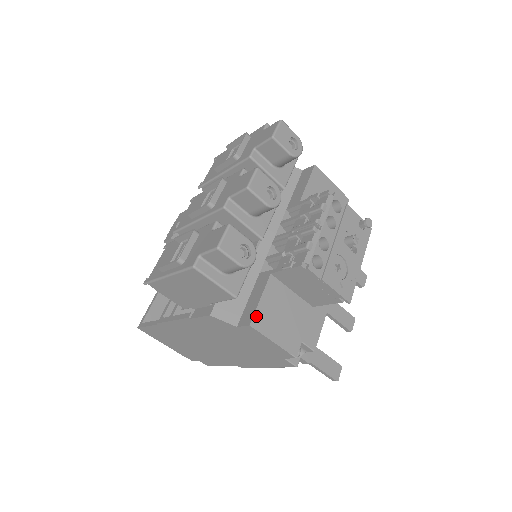
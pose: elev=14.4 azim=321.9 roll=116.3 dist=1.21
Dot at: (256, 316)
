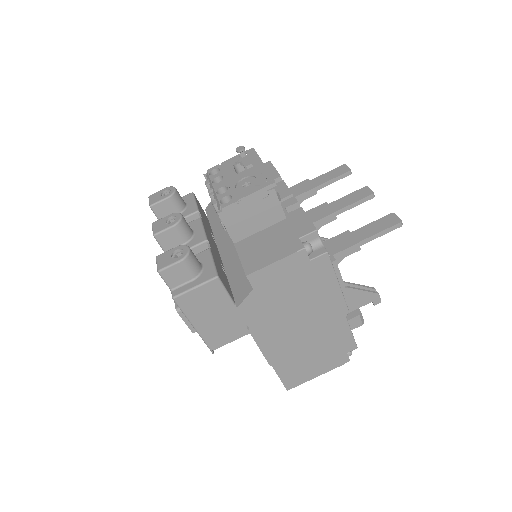
Dot at: (246, 268)
